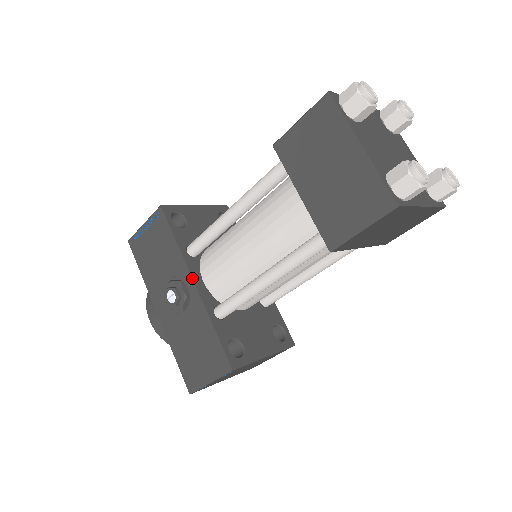
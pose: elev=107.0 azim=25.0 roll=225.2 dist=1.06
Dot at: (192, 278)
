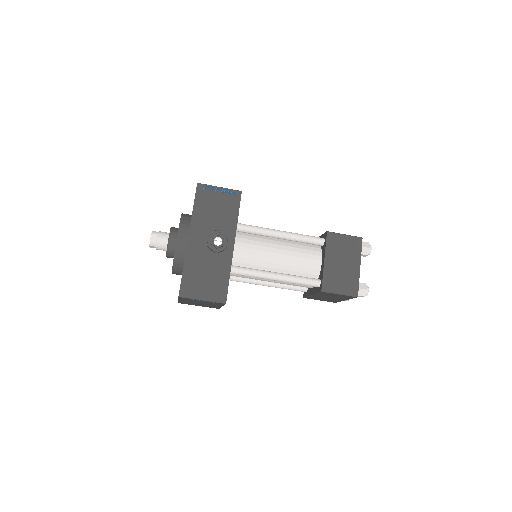
Dot at: occluded
